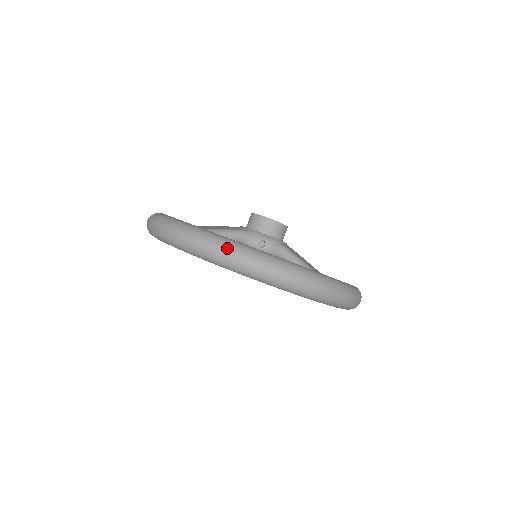
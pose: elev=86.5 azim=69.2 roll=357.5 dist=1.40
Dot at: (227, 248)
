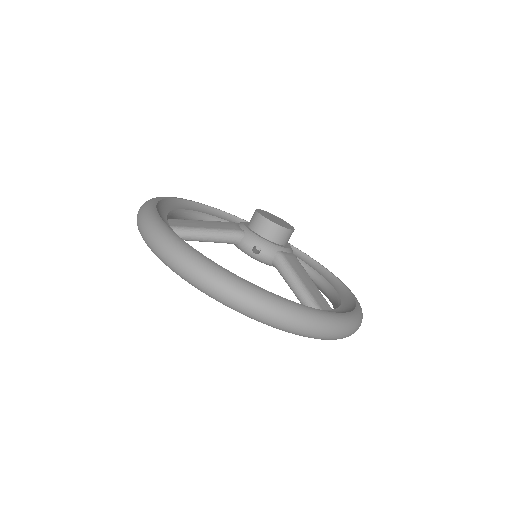
Dot at: (196, 269)
